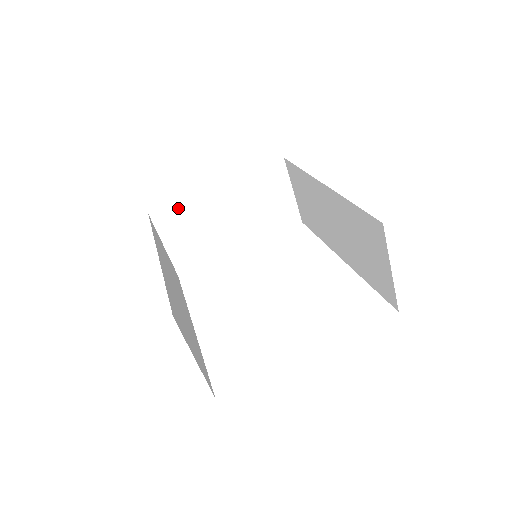
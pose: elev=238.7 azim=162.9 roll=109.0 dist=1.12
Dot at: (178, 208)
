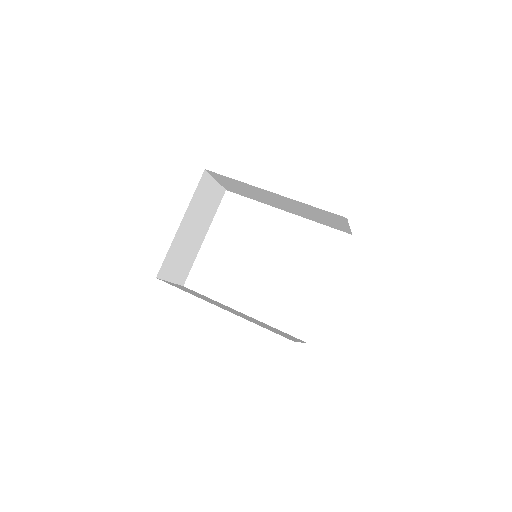
Dot at: (168, 257)
